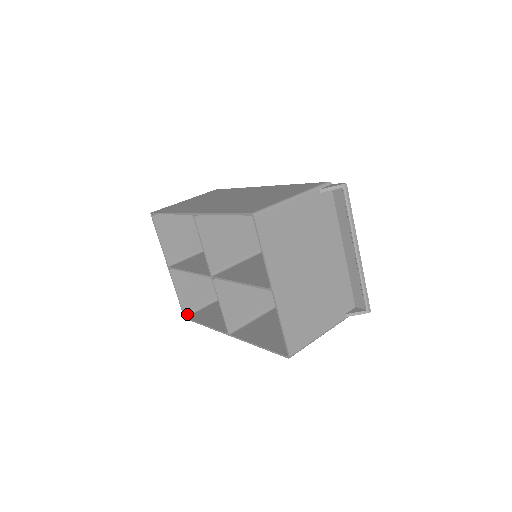
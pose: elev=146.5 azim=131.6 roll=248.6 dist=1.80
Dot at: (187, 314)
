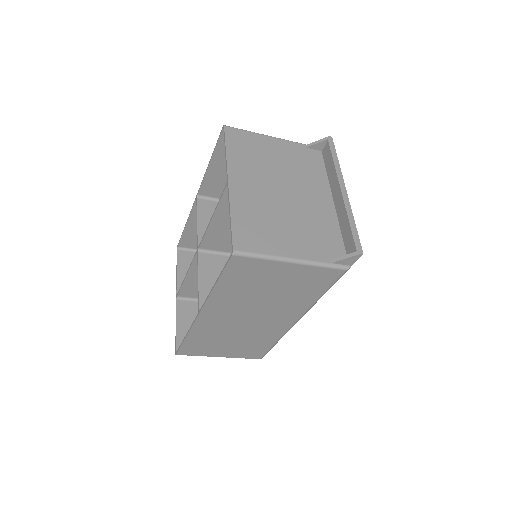
Dot at: occluded
